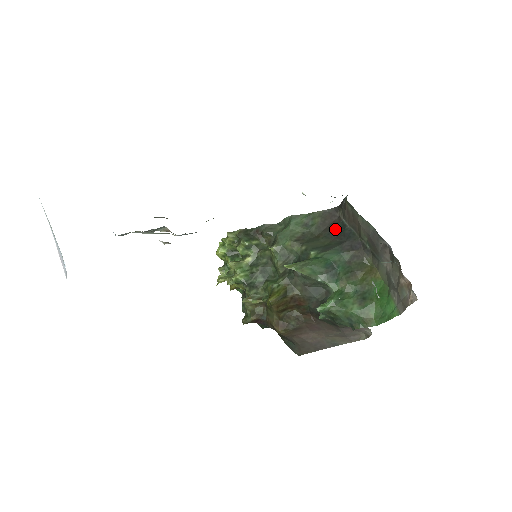
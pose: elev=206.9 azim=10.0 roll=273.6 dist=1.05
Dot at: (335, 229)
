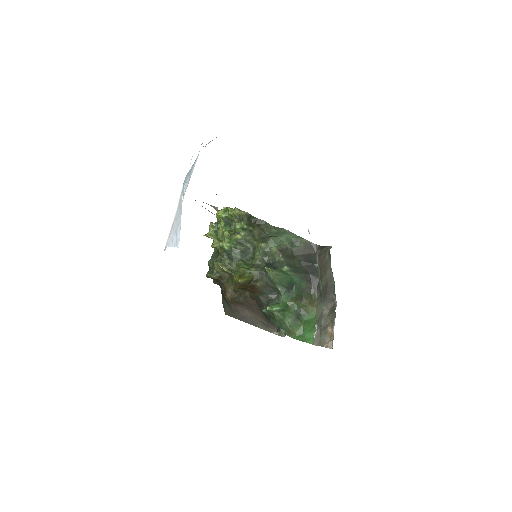
Dot at: (308, 260)
